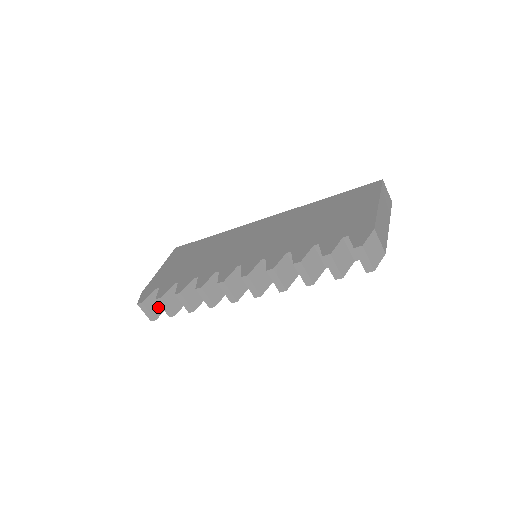
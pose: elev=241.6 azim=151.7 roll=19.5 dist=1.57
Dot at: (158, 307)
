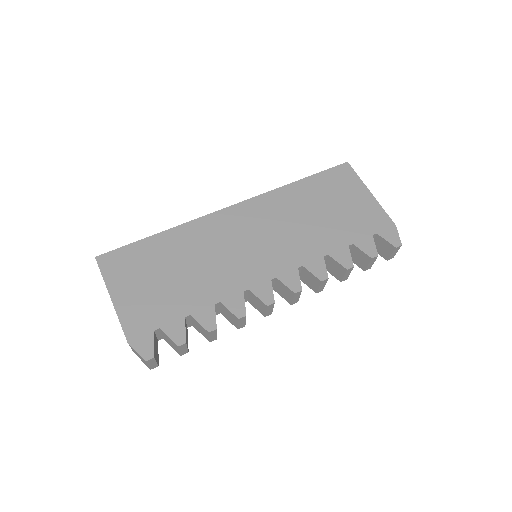
Dot at: (157, 350)
